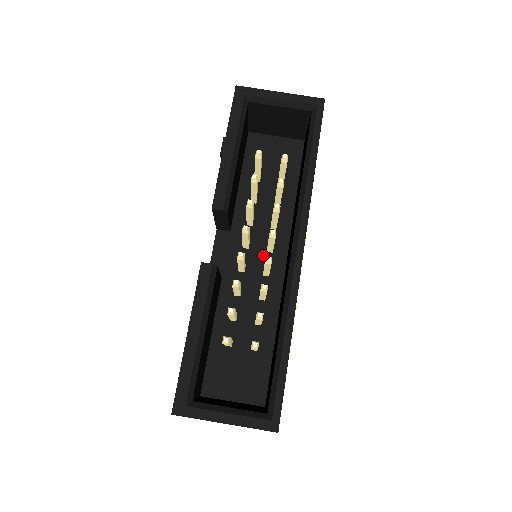
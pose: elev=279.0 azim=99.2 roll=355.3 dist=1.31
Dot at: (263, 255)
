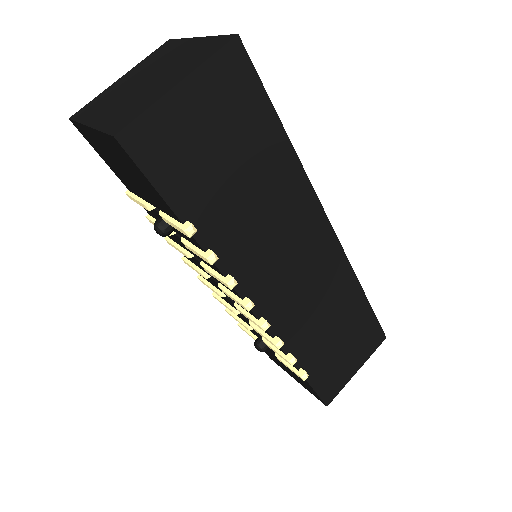
Dot at: occluded
